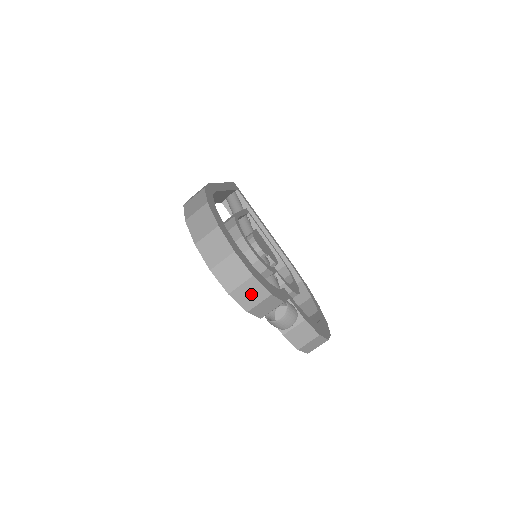
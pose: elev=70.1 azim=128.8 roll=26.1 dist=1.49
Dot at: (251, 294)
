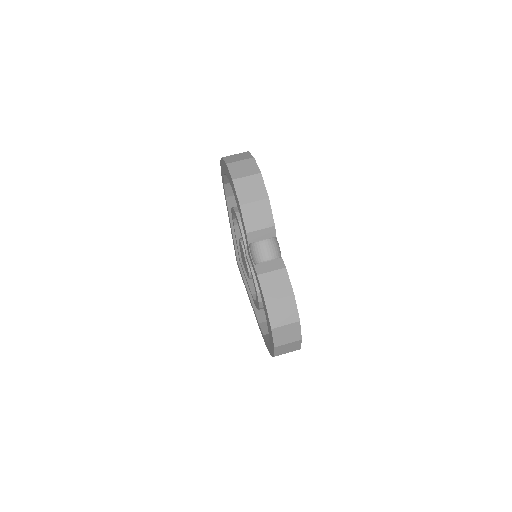
Dot at: (251, 189)
